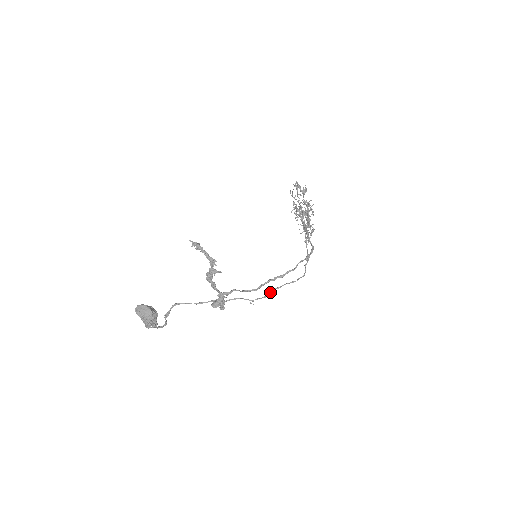
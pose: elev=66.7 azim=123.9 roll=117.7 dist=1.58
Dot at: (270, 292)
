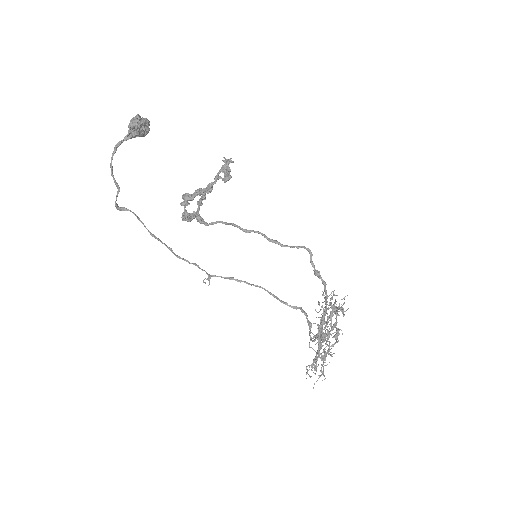
Dot at: (240, 280)
